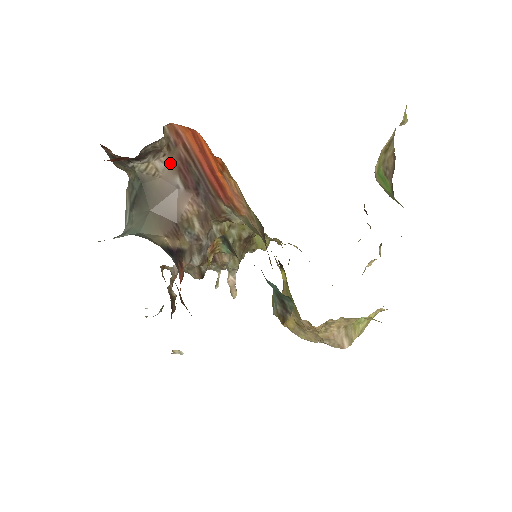
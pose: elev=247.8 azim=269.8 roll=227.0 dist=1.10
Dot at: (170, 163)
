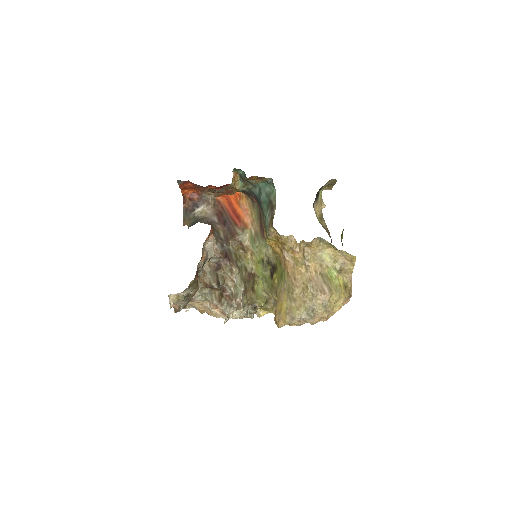
Dot at: (213, 212)
